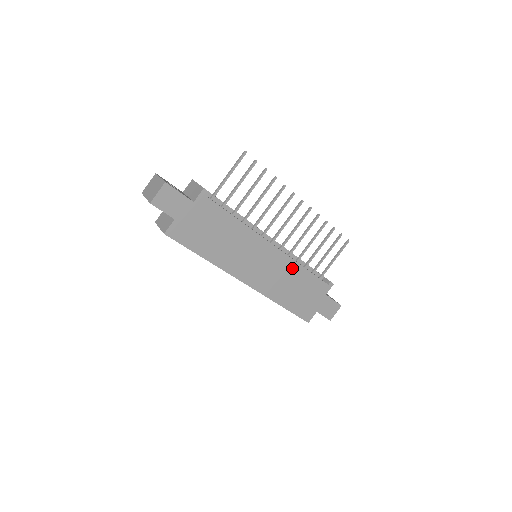
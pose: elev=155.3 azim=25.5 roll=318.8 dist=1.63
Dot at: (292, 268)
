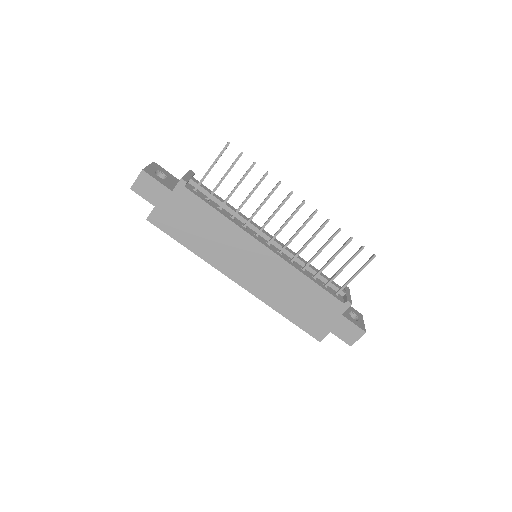
Dot at: (292, 276)
